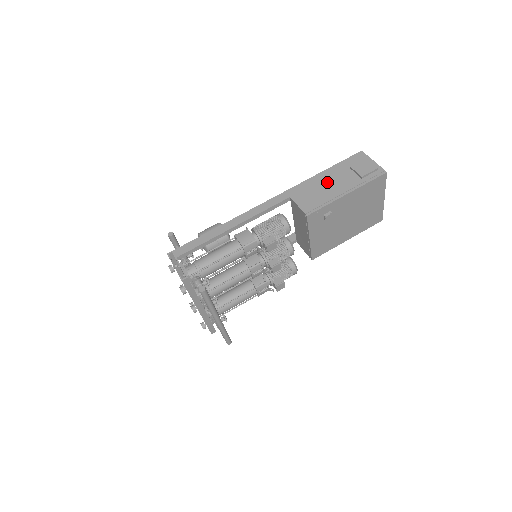
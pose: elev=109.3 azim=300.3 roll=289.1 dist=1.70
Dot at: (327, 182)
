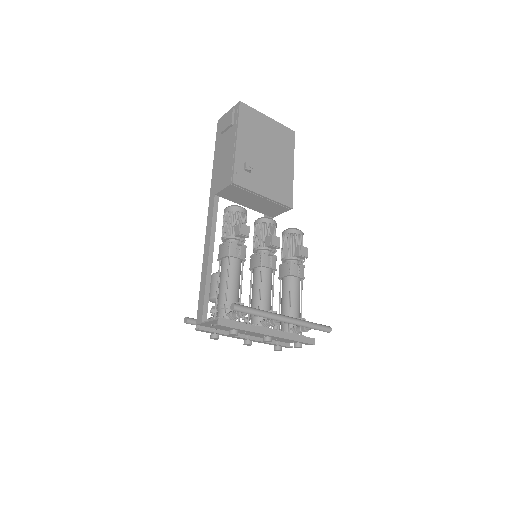
Dot at: (221, 157)
